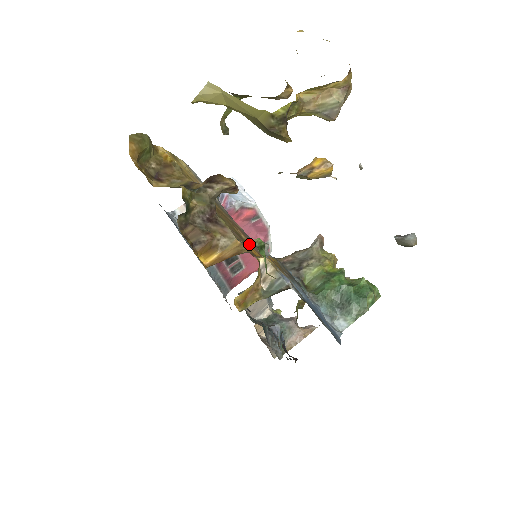
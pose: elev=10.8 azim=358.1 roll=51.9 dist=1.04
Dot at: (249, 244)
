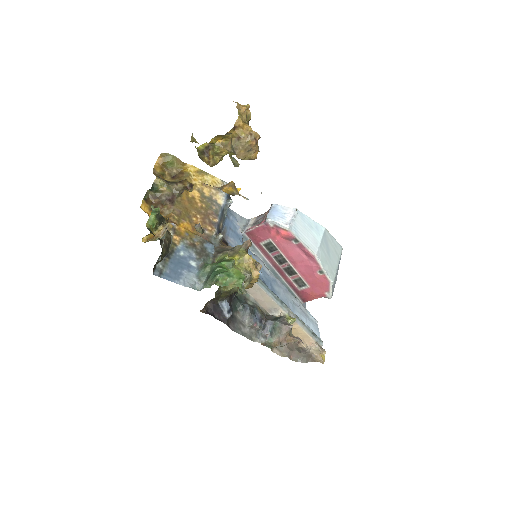
Dot at: (193, 223)
